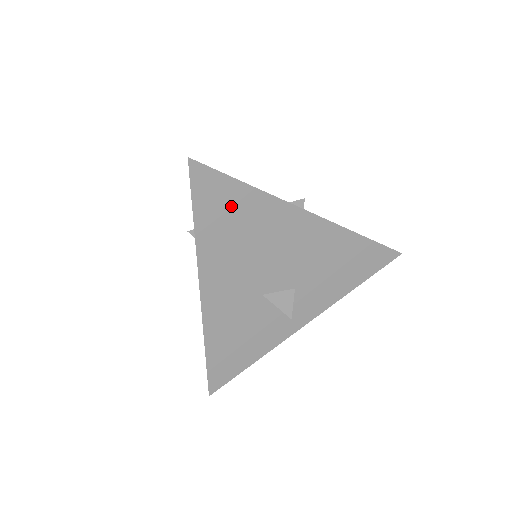
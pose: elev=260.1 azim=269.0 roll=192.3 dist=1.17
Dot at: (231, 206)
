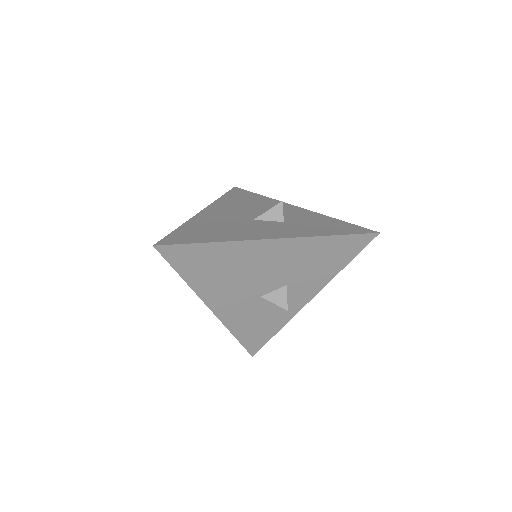
Dot at: (203, 259)
